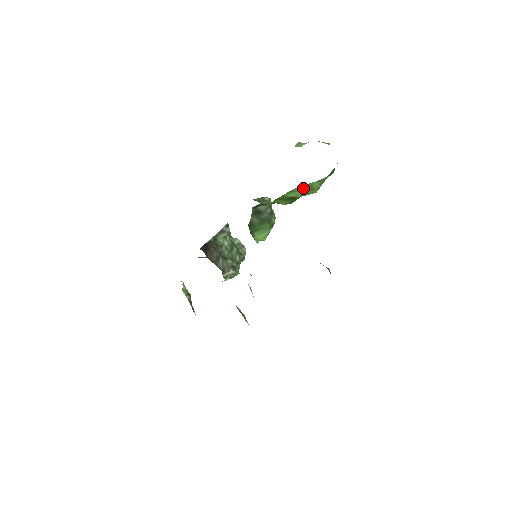
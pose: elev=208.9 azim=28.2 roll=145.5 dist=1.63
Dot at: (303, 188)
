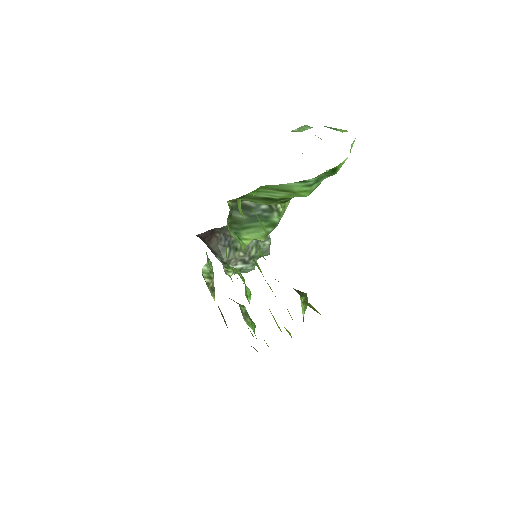
Dot at: (273, 189)
